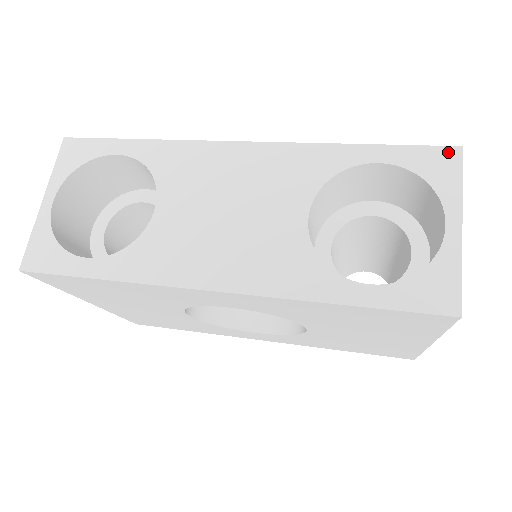
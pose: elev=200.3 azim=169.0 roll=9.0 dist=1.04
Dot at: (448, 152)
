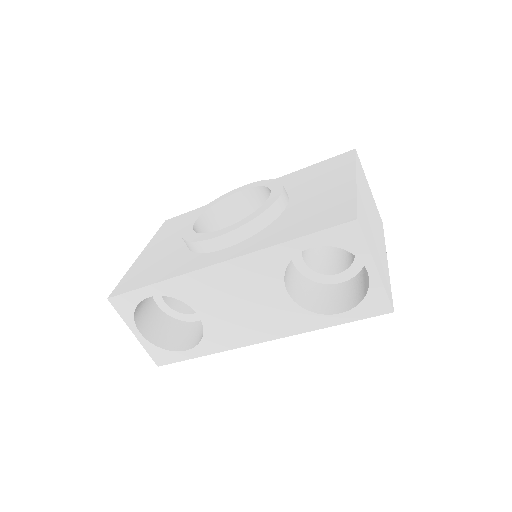
Dot at: (350, 226)
